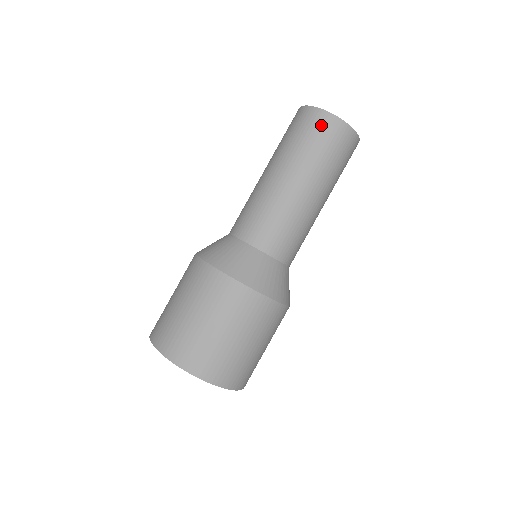
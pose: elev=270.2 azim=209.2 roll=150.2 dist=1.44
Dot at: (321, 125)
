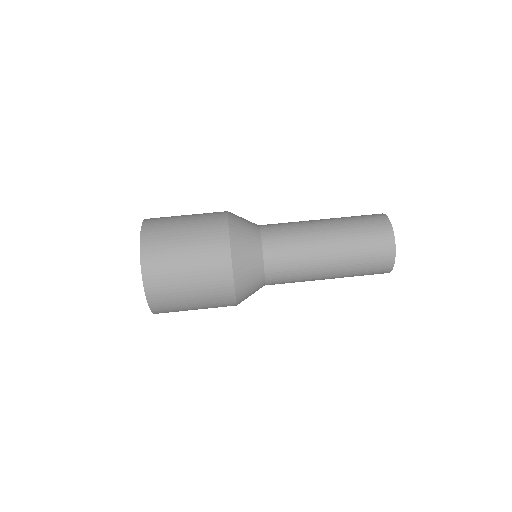
Dot at: (375, 217)
